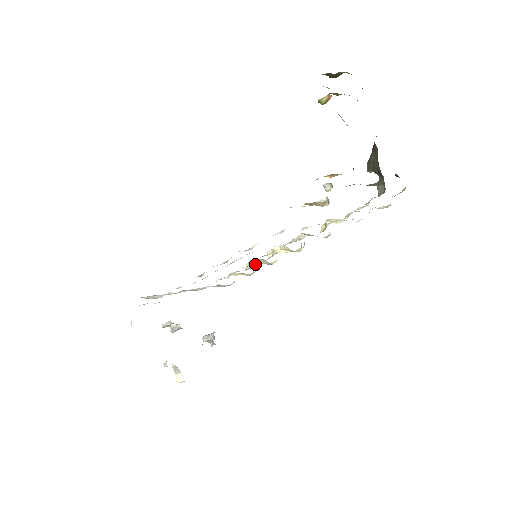
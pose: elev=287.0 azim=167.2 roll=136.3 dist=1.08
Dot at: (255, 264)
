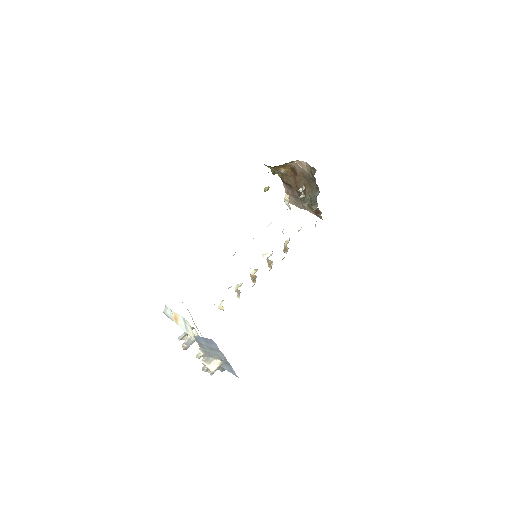
Dot at: occluded
